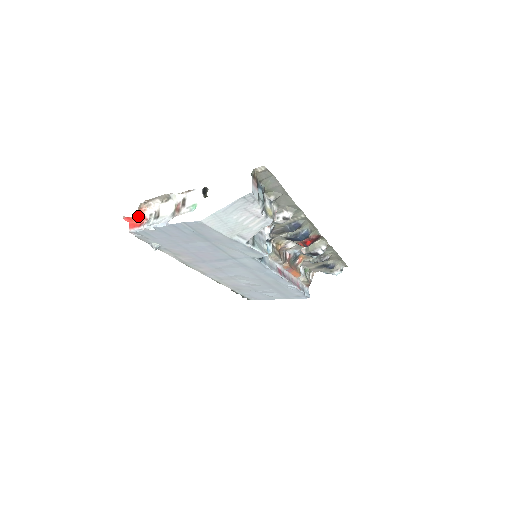
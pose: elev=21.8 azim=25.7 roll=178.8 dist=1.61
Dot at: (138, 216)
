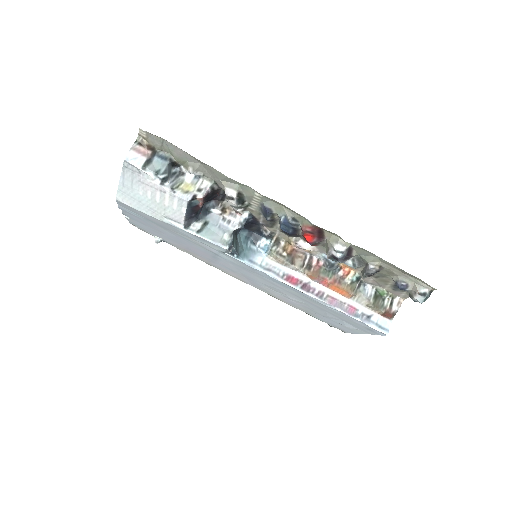
Dot at: occluded
